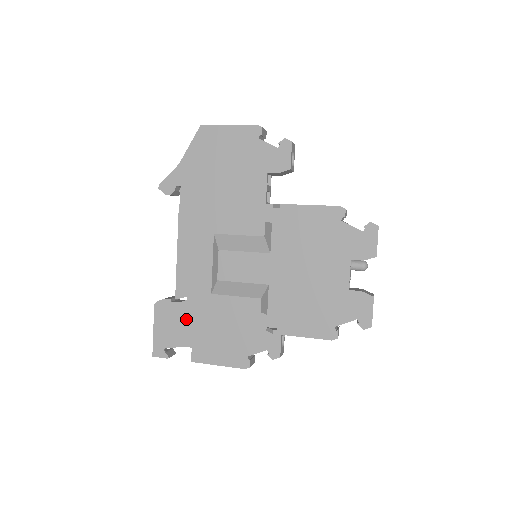
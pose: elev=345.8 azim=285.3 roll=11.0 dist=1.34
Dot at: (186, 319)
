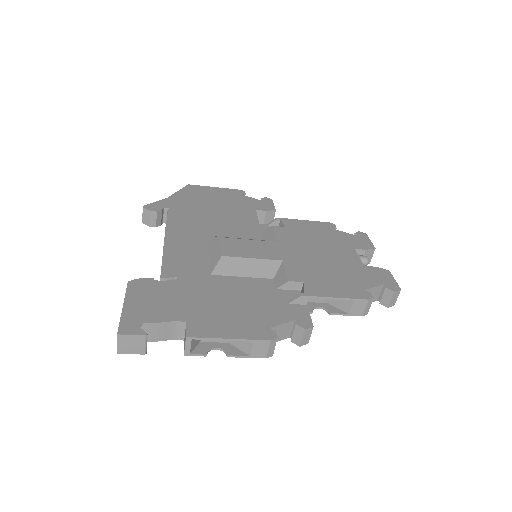
Dot at: (177, 295)
